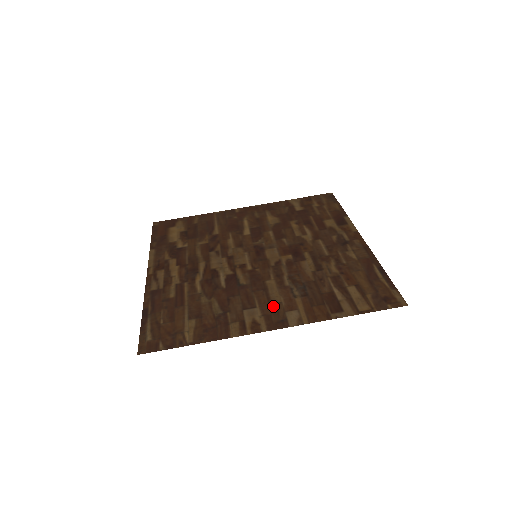
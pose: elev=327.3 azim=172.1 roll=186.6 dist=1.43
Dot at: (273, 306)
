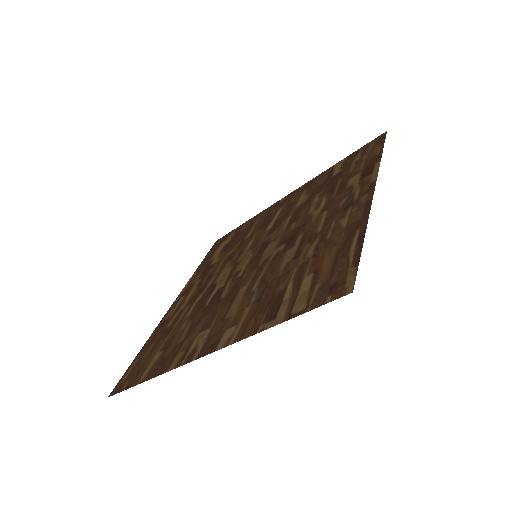
Dot at: (222, 323)
